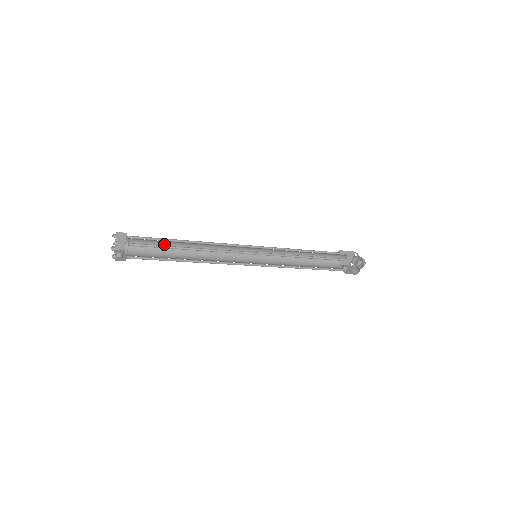
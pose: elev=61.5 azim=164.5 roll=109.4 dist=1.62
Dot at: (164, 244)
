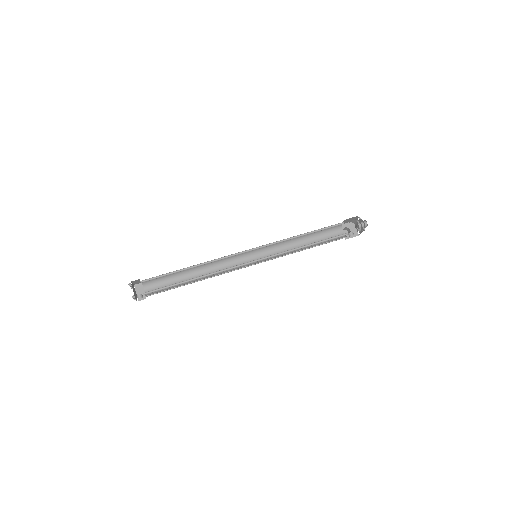
Dot at: (175, 280)
